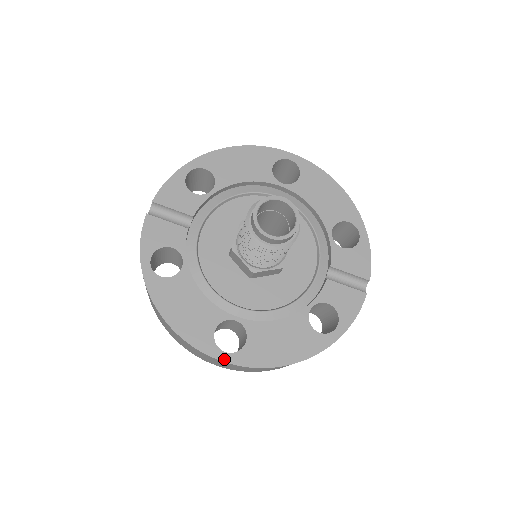
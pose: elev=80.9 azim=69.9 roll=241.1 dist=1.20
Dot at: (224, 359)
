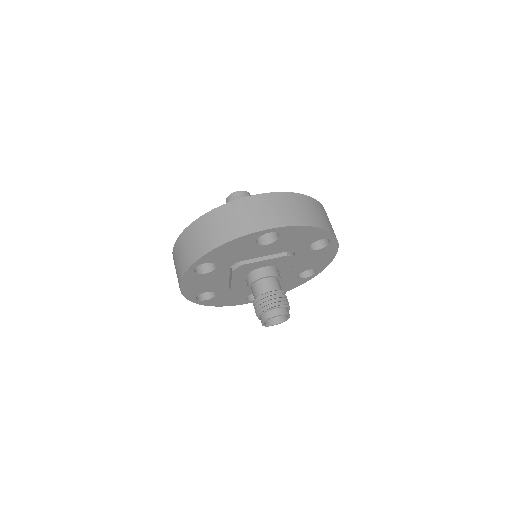
Dot at: (259, 195)
